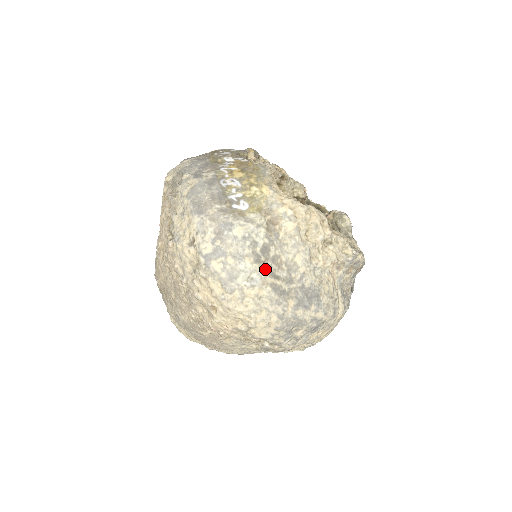
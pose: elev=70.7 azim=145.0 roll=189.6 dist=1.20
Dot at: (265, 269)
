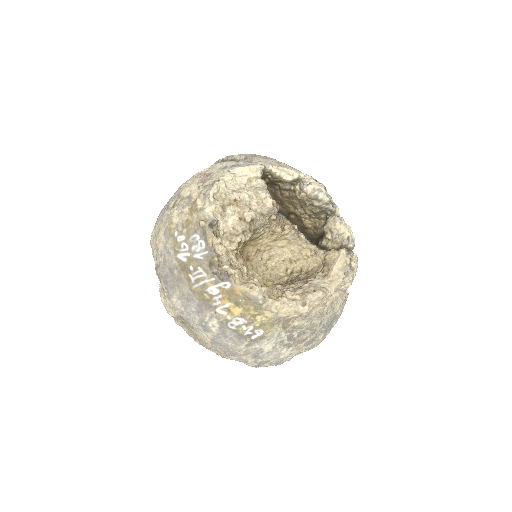
Dot at: (296, 344)
